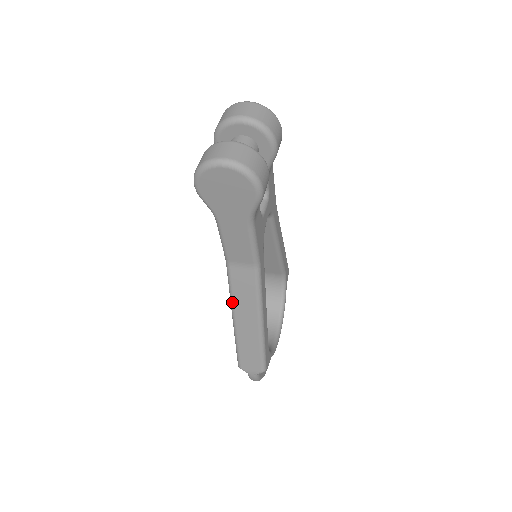
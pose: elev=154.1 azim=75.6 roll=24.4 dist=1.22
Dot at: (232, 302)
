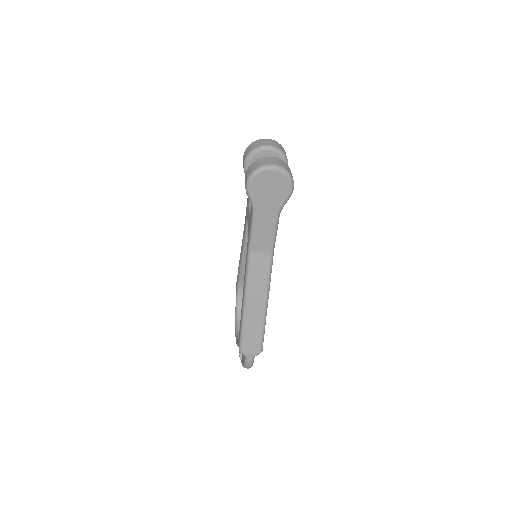
Dot at: (247, 287)
